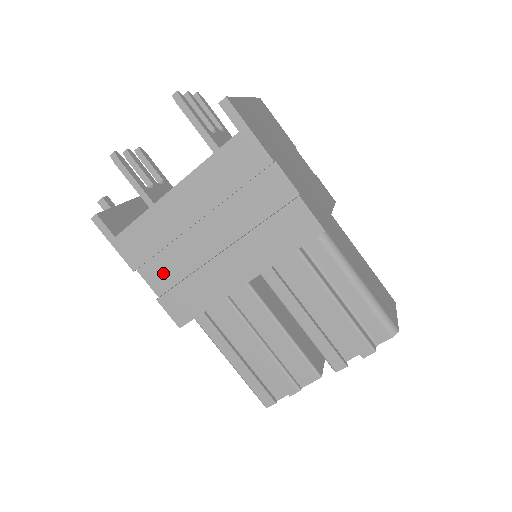
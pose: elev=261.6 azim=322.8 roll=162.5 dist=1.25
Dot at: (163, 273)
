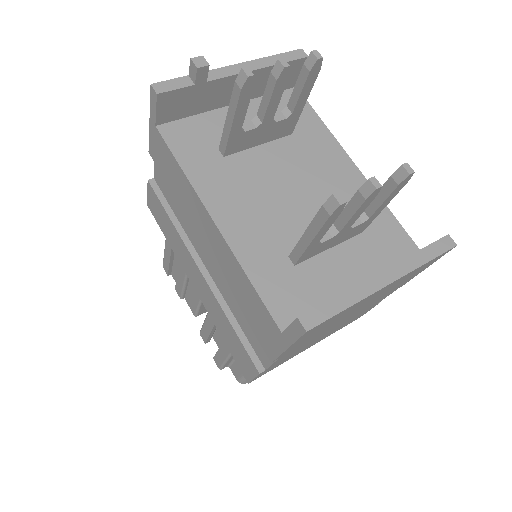
Dot at: (167, 187)
